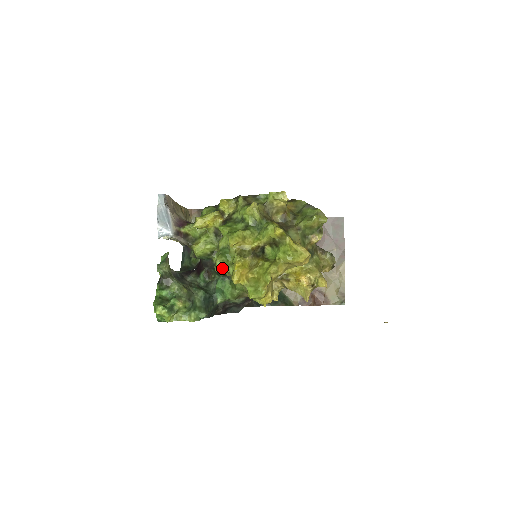
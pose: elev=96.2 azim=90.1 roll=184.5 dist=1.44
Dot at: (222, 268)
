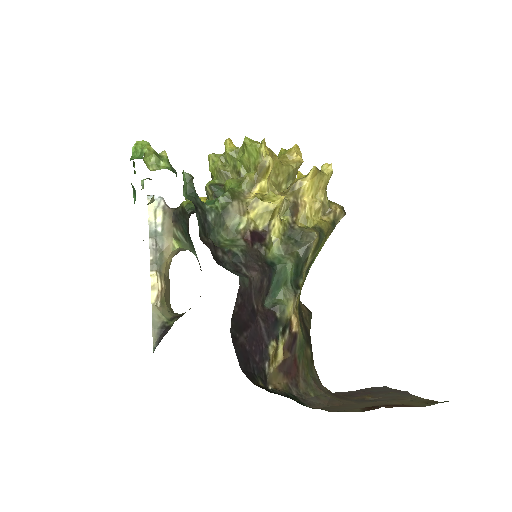
Dot at: (214, 154)
